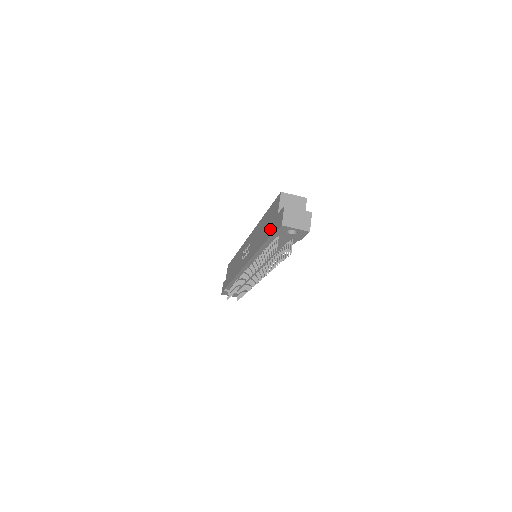
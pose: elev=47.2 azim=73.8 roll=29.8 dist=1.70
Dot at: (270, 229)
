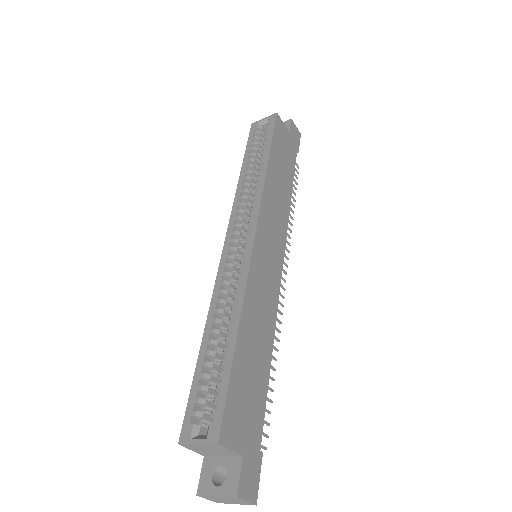
Dot at: occluded
